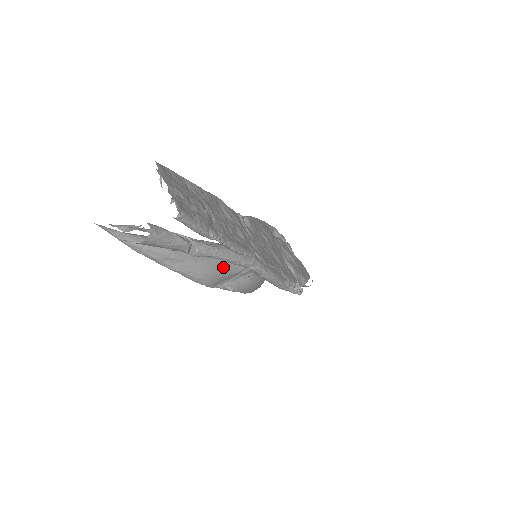
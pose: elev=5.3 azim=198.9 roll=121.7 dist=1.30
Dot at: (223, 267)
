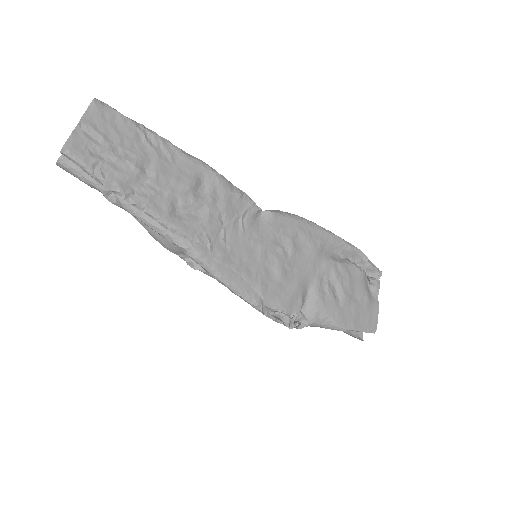
Dot at: occluded
